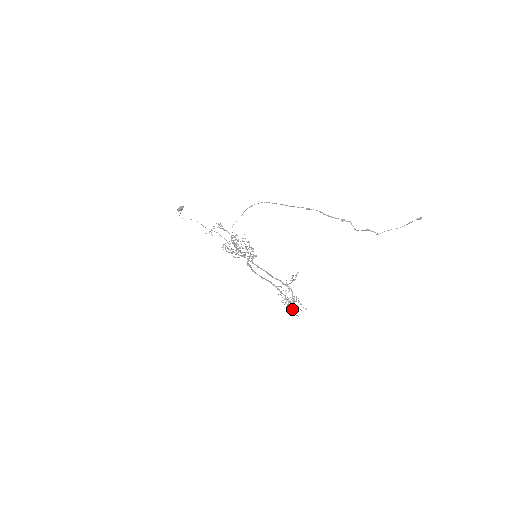
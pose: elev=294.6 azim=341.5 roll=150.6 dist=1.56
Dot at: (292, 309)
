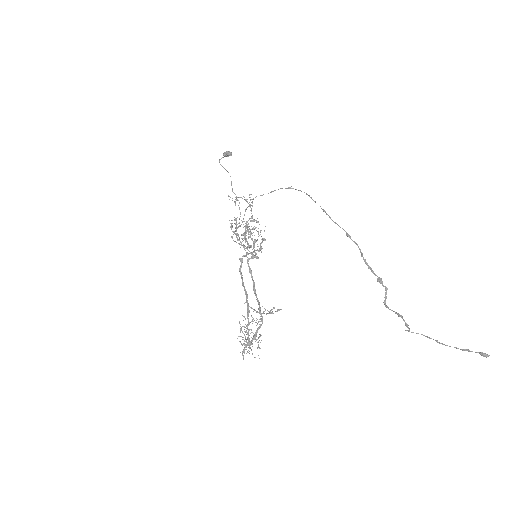
Dot at: (244, 344)
